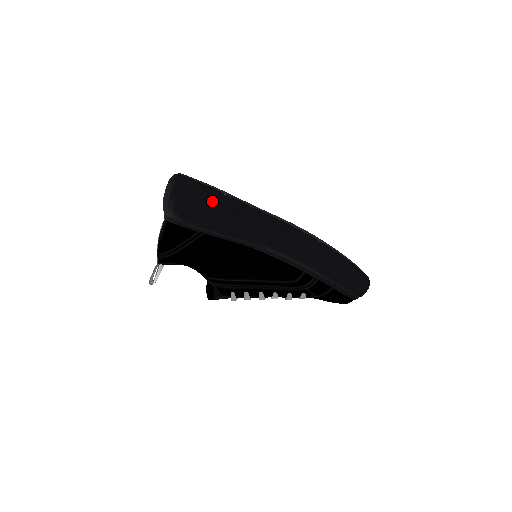
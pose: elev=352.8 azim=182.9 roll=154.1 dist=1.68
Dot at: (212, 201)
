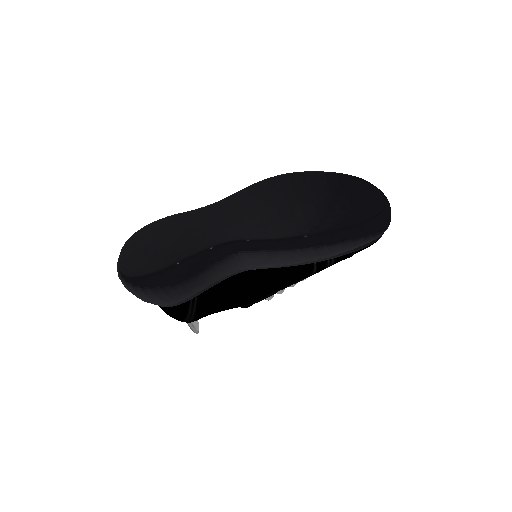
Dot at: (174, 282)
